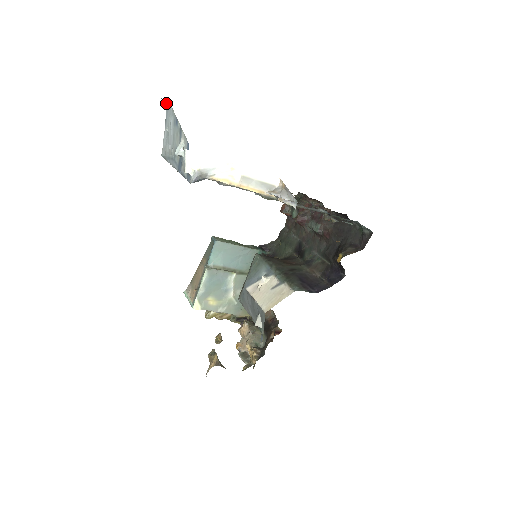
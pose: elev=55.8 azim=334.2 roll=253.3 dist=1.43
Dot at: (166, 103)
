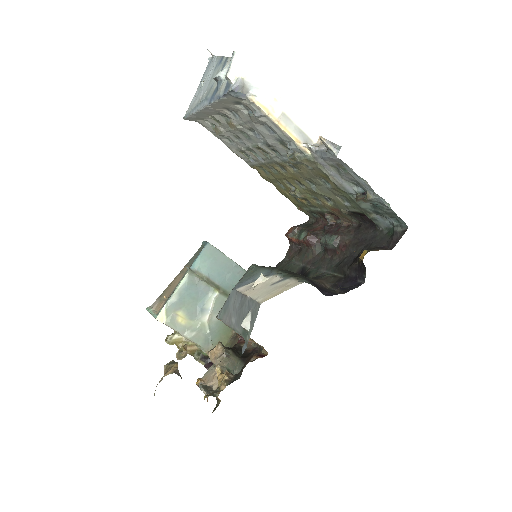
Dot at: occluded
